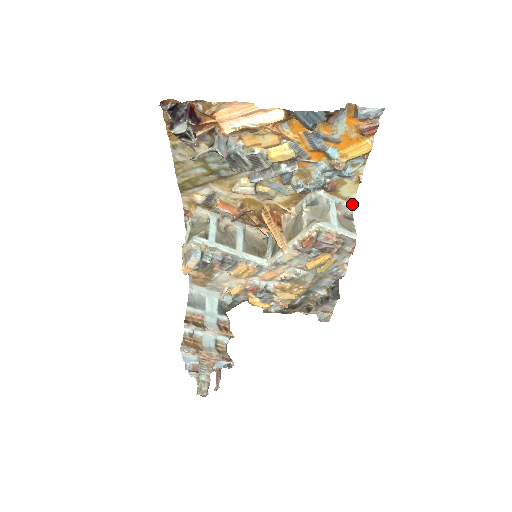
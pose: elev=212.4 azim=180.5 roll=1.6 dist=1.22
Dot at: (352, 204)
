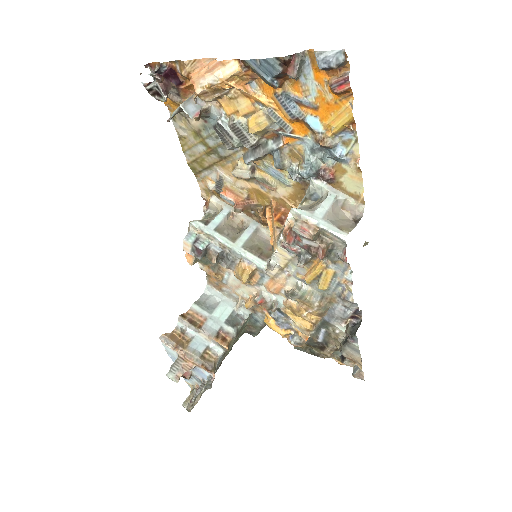
Dot at: (363, 204)
